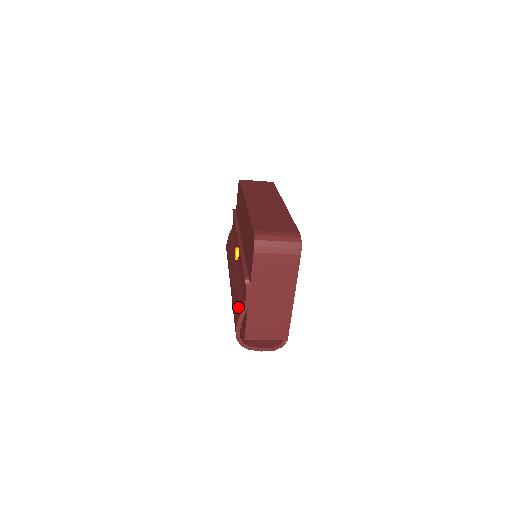
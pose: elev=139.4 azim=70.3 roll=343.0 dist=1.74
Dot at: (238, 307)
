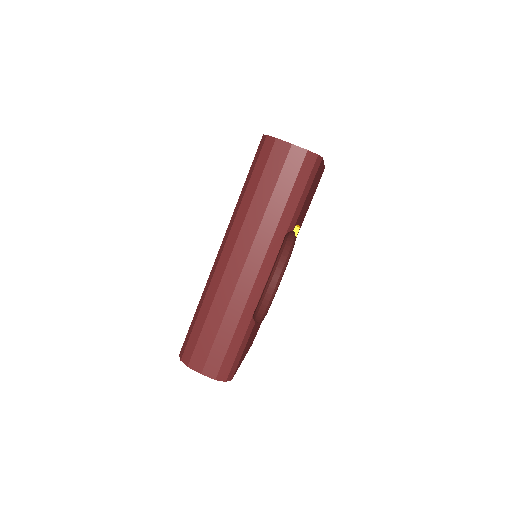
Dot at: occluded
